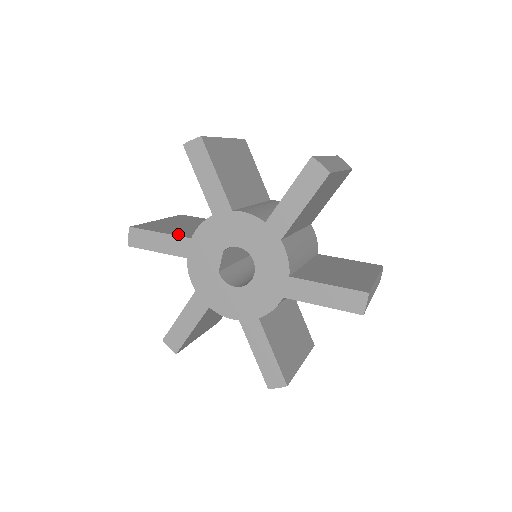
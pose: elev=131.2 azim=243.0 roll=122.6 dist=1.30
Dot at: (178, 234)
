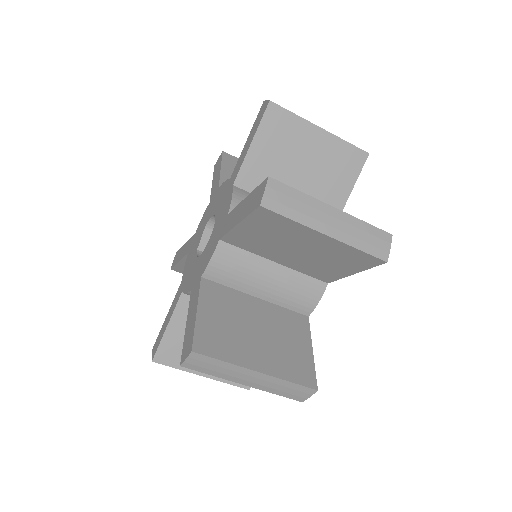
Dot at: occluded
